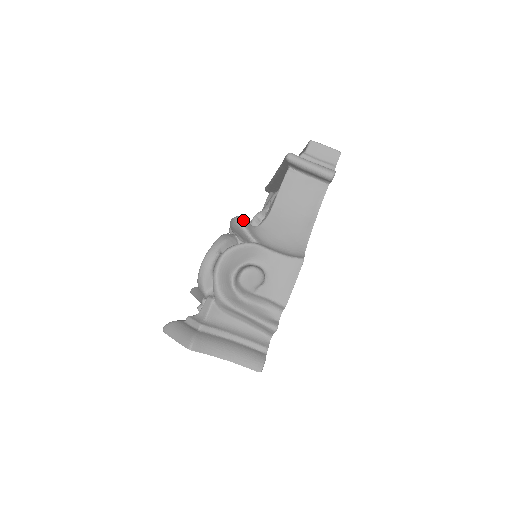
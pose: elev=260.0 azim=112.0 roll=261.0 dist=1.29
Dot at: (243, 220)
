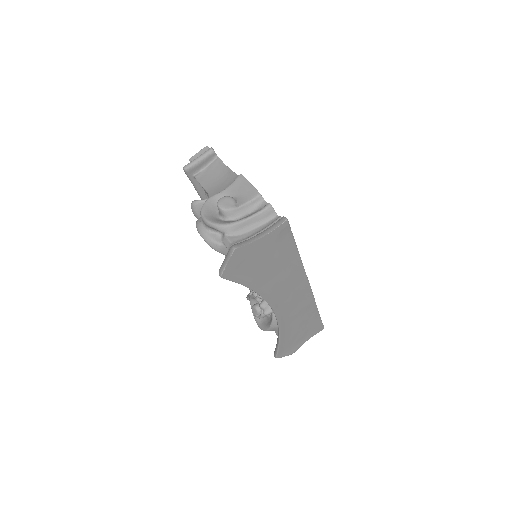
Dot at: (195, 200)
